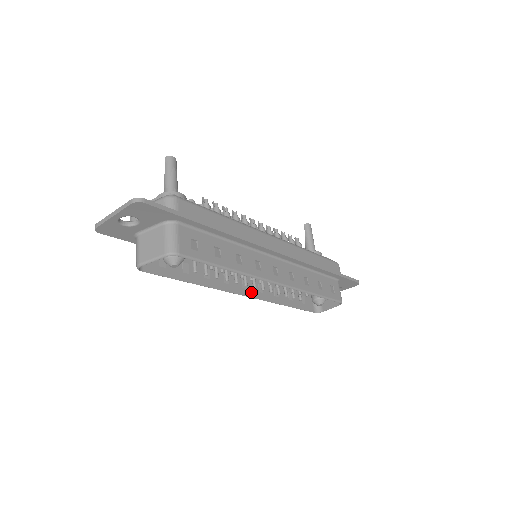
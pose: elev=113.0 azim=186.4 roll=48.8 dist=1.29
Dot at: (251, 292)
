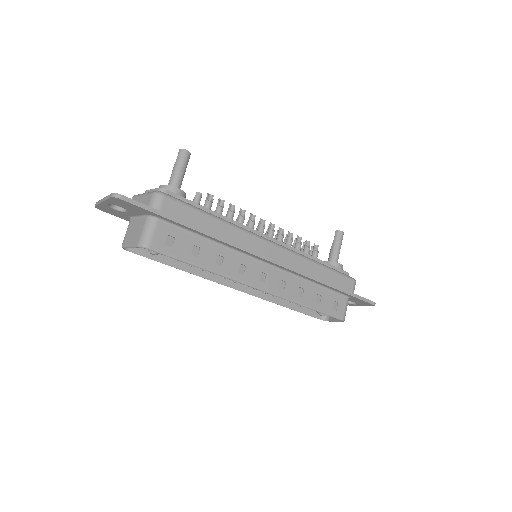
Dot at: (246, 287)
